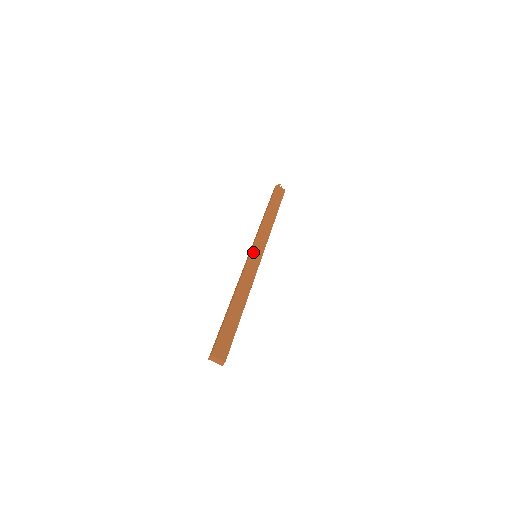
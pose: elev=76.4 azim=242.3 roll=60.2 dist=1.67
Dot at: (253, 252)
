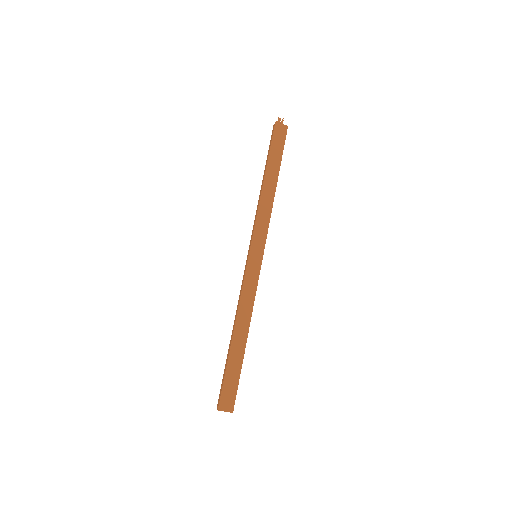
Dot at: (251, 255)
